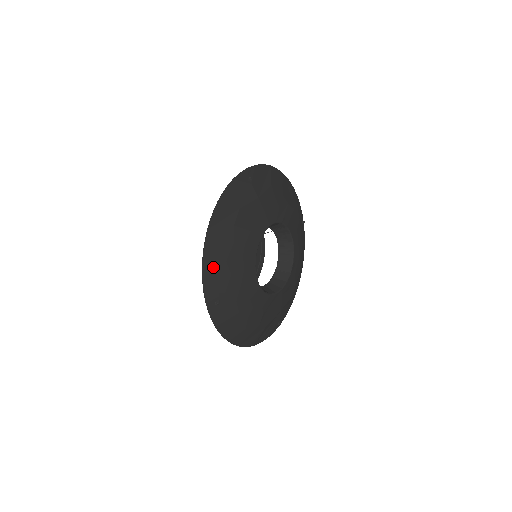
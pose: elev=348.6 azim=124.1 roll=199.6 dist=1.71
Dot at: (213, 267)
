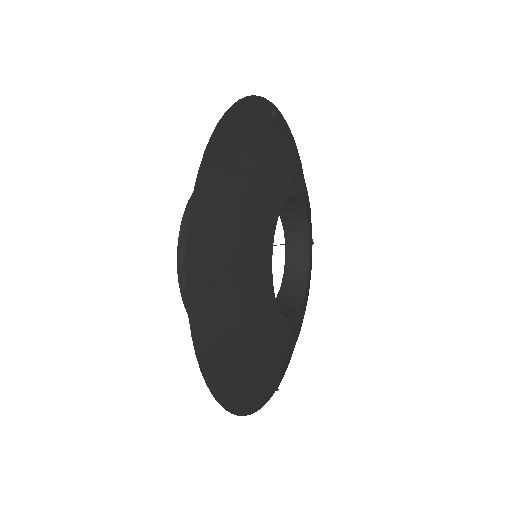
Dot at: (211, 206)
